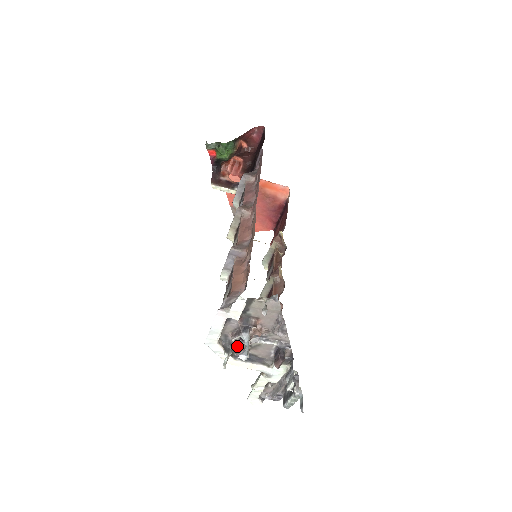
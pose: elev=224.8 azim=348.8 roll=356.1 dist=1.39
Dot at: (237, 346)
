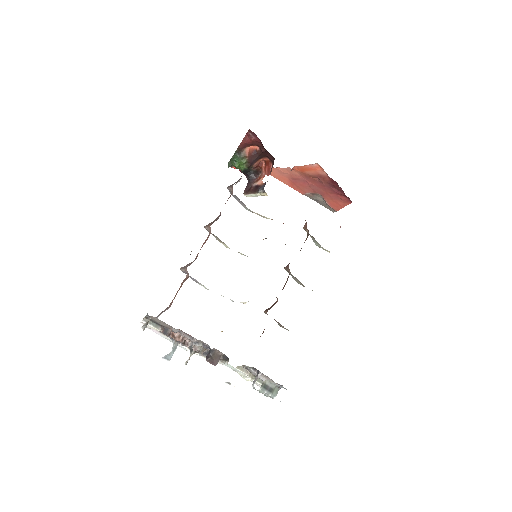
Dot at: occluded
